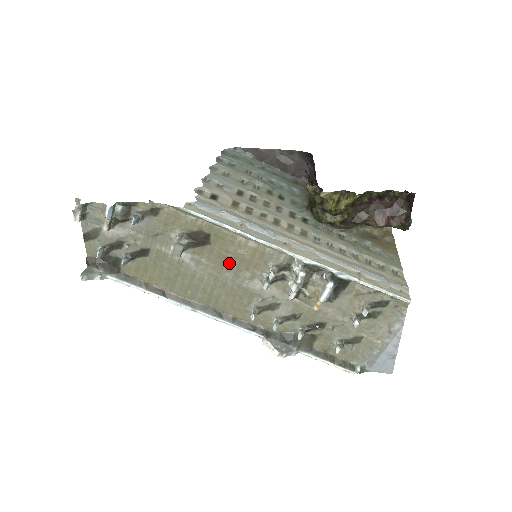
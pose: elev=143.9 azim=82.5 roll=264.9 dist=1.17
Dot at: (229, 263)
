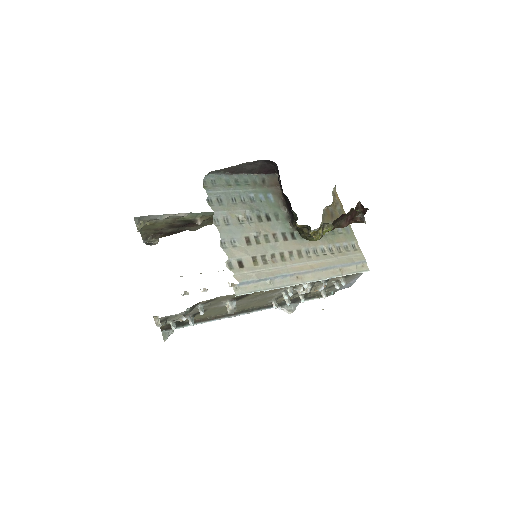
Dot at: (260, 295)
